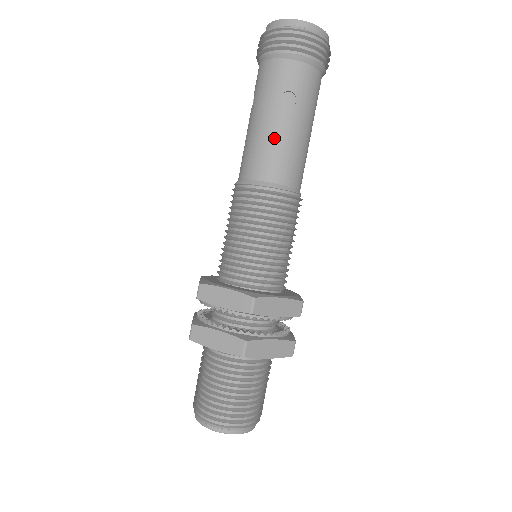
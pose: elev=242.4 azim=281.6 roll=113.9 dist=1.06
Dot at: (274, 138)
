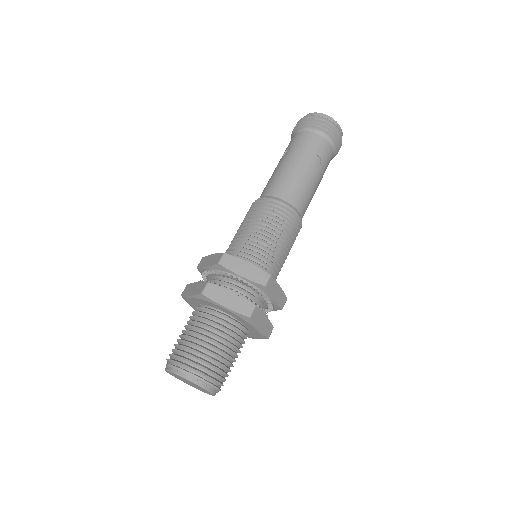
Dot at: (302, 179)
